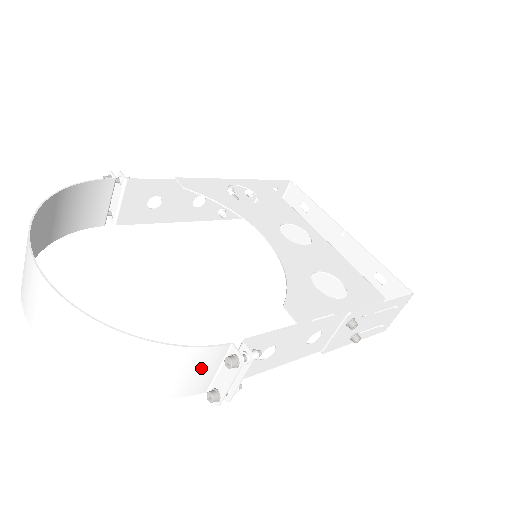
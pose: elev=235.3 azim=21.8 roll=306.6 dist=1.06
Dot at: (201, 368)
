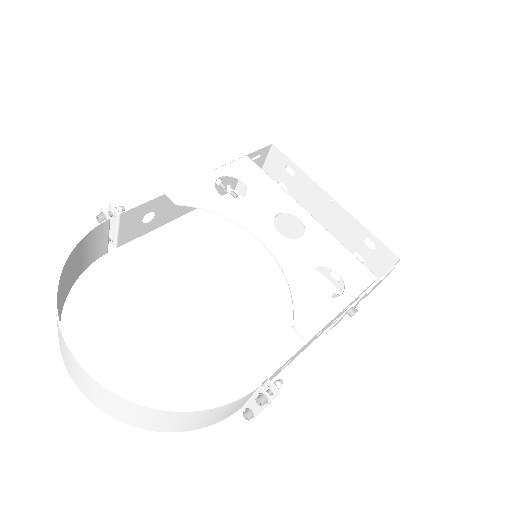
Dot at: (237, 406)
